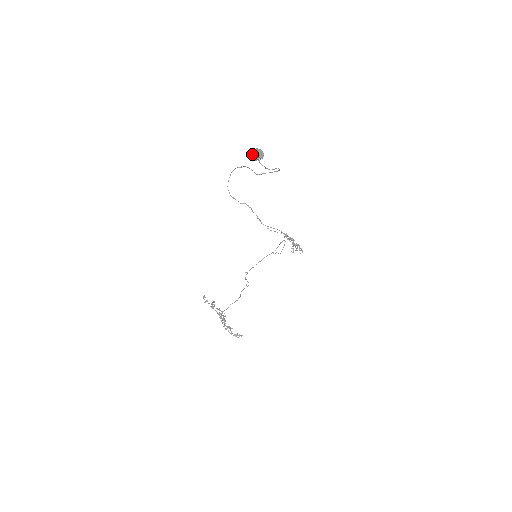
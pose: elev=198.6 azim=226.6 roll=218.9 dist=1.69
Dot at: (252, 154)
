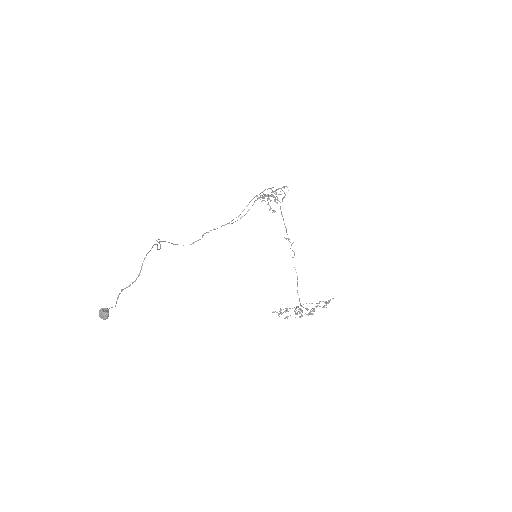
Dot at: occluded
